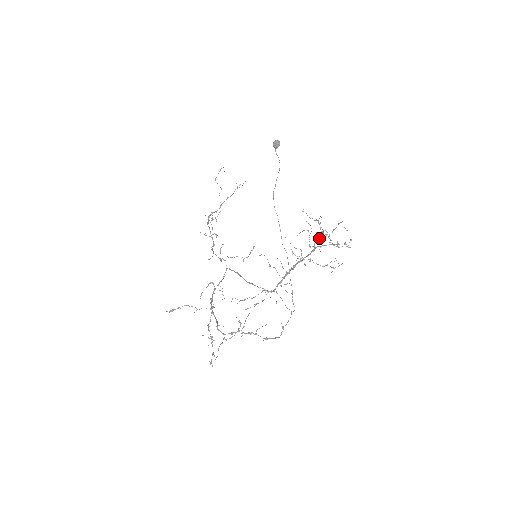
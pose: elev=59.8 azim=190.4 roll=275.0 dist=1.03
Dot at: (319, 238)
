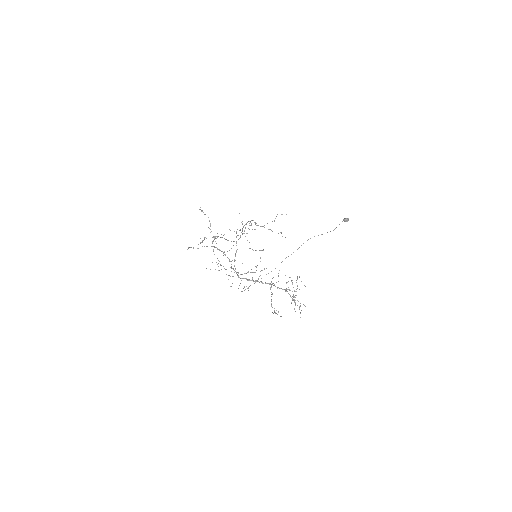
Dot at: occluded
